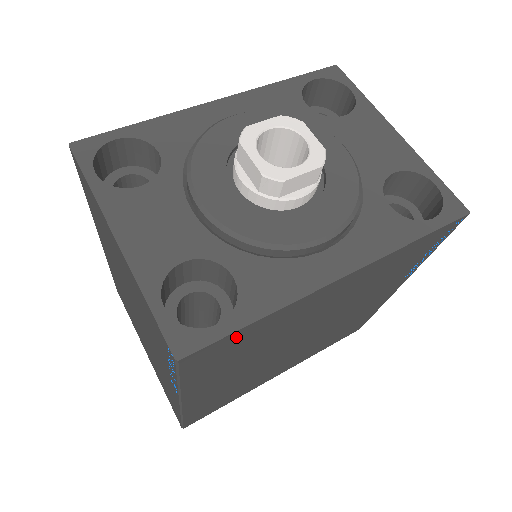
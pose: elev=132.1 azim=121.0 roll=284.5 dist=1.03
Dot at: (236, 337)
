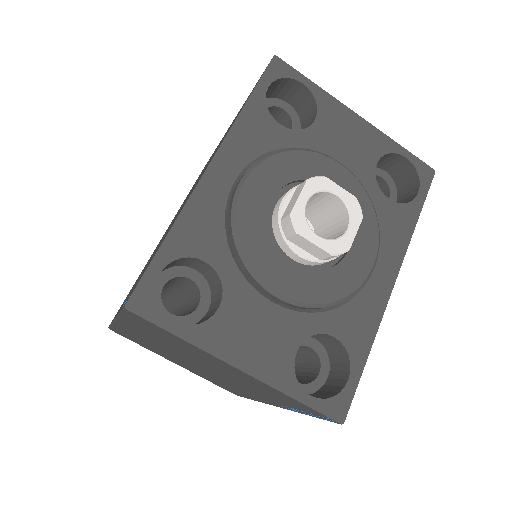
Dot at: occluded
